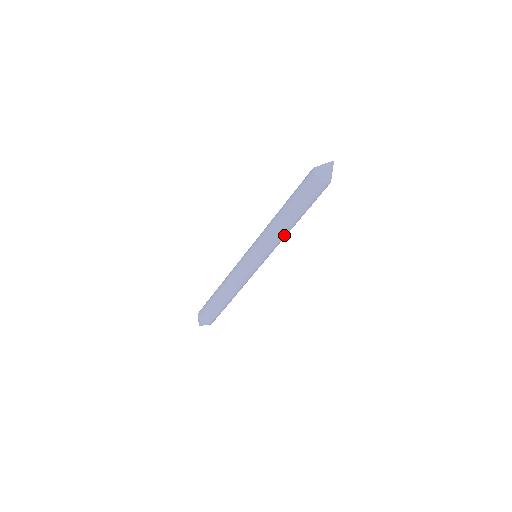
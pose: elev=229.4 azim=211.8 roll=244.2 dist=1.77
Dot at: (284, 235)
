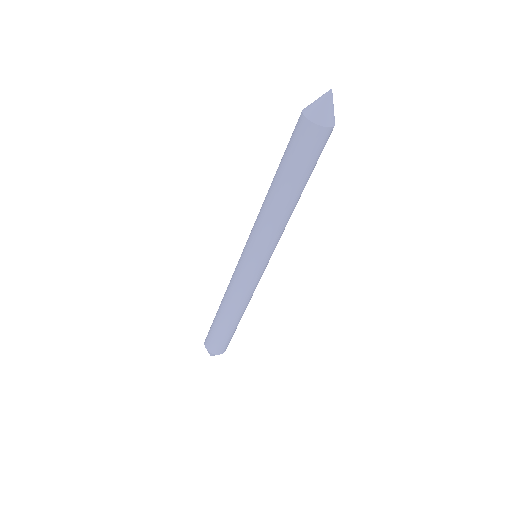
Dot at: (272, 217)
